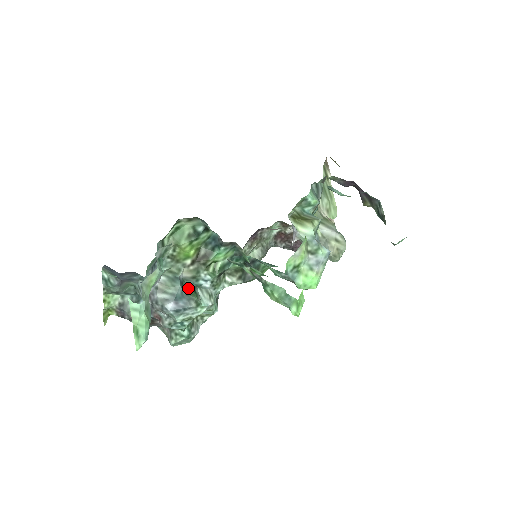
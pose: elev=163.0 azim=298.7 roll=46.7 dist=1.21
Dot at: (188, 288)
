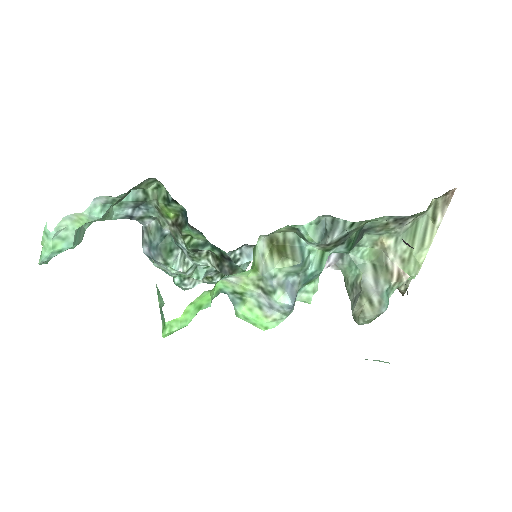
Dot at: (169, 244)
